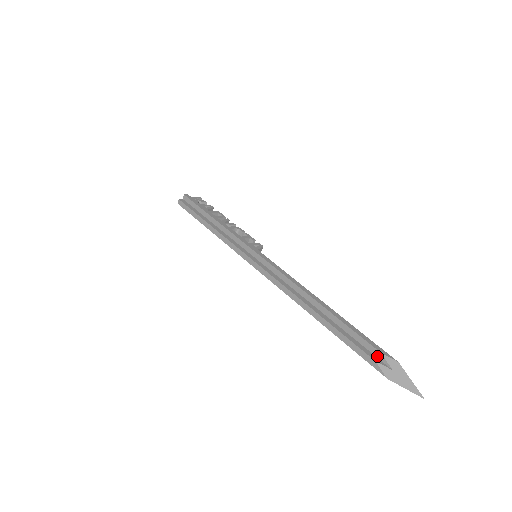
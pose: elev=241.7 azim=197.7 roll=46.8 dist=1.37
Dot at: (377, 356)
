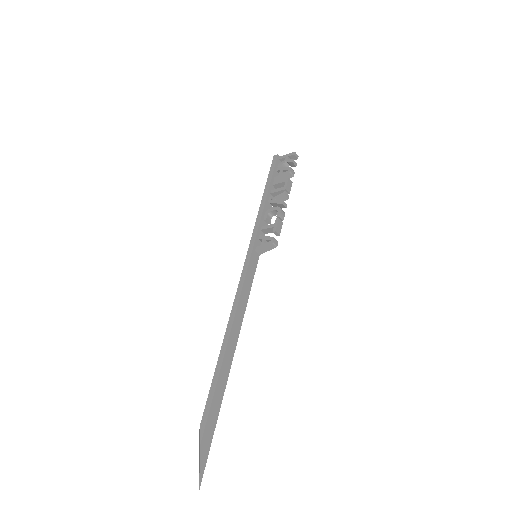
Dot at: (204, 424)
